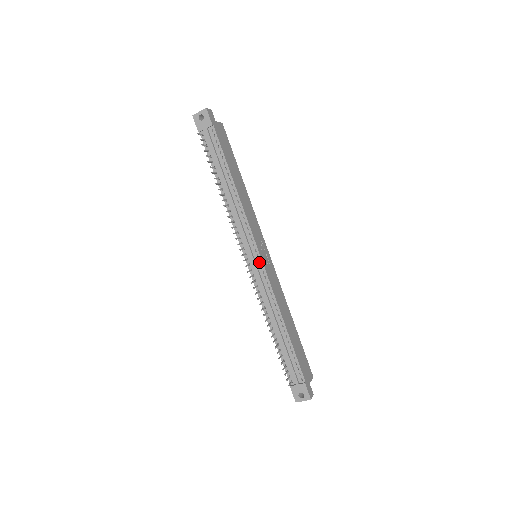
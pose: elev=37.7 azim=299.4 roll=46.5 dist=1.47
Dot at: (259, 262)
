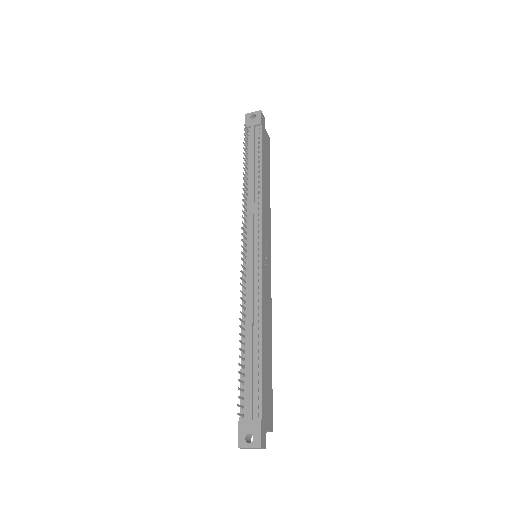
Dot at: (258, 256)
